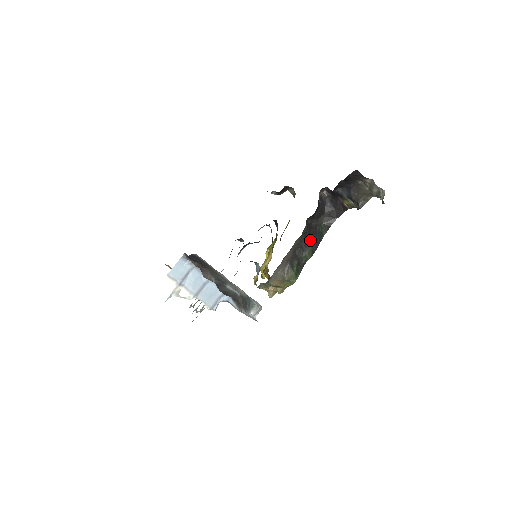
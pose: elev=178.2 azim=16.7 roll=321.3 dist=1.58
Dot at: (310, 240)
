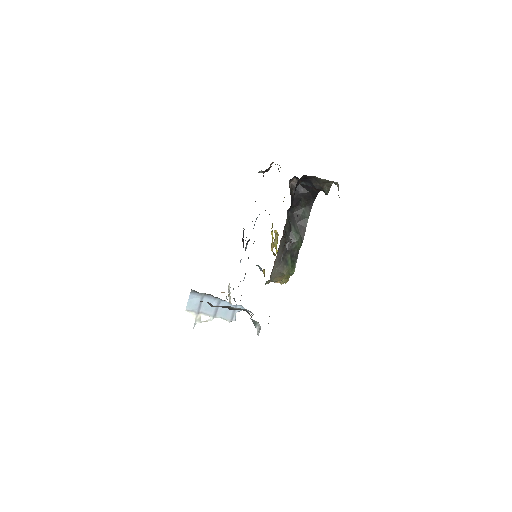
Dot at: (296, 230)
